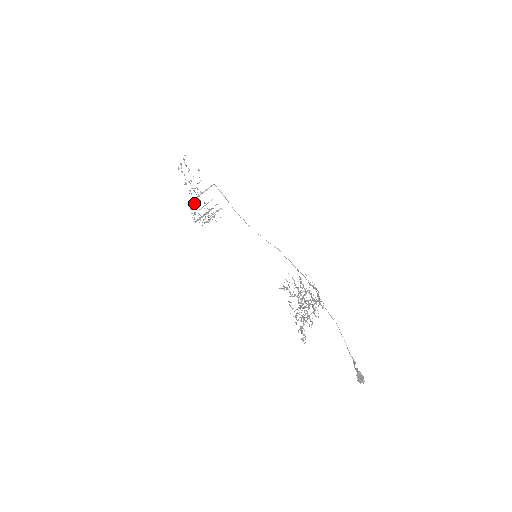
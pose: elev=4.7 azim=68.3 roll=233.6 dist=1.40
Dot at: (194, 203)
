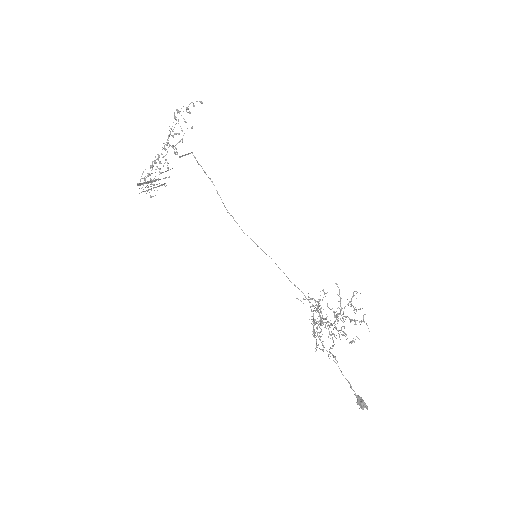
Dot at: (155, 161)
